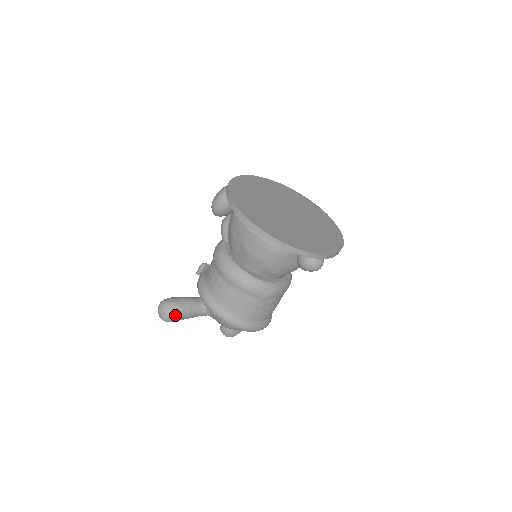
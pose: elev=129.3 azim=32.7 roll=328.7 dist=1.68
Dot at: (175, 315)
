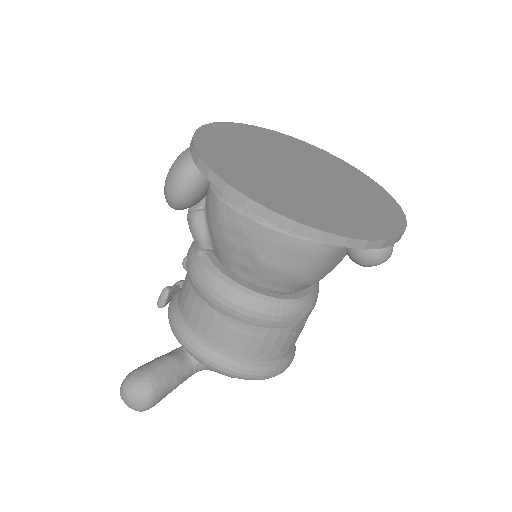
Dot at: (156, 397)
